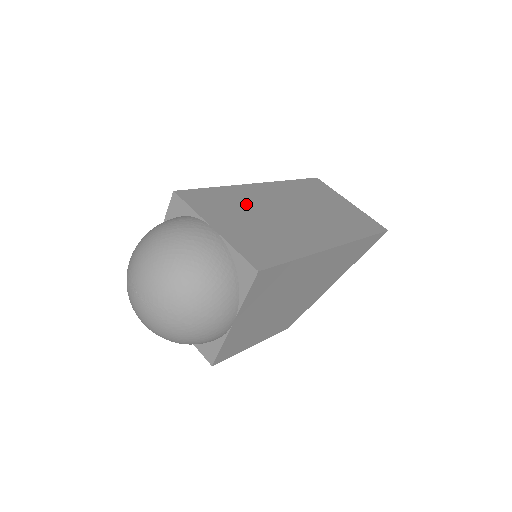
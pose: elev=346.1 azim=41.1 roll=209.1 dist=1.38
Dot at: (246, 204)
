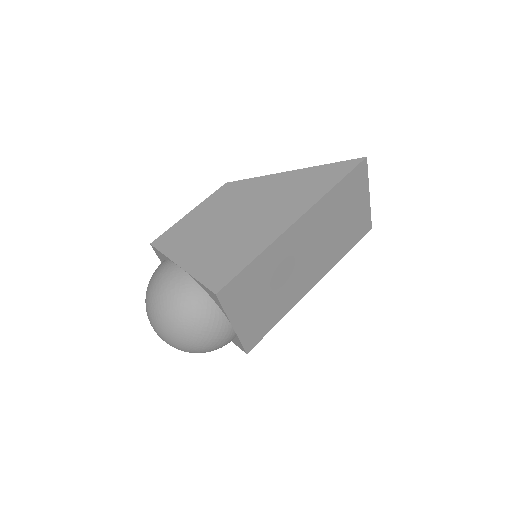
Dot at: (271, 271)
